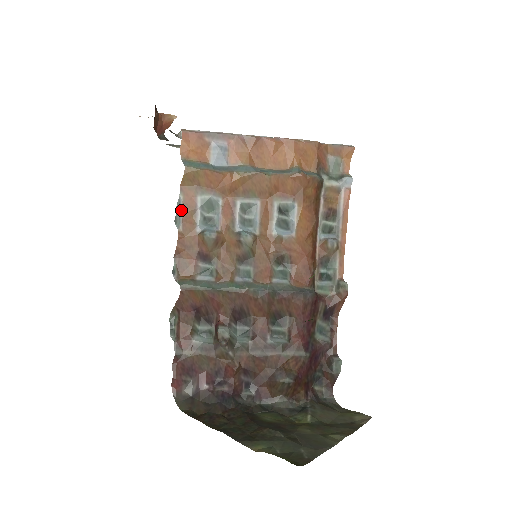
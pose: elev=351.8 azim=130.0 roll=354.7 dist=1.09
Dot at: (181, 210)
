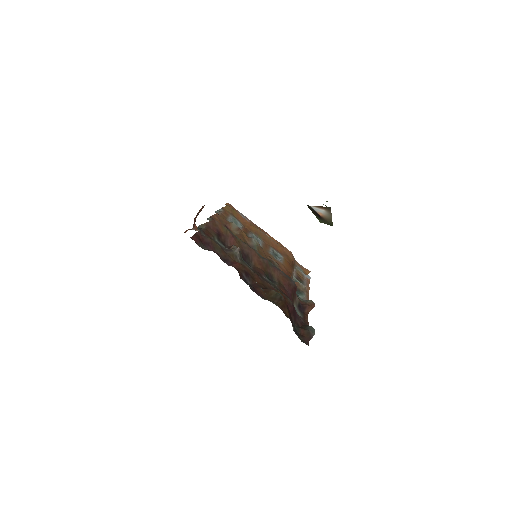
Dot at: (220, 211)
